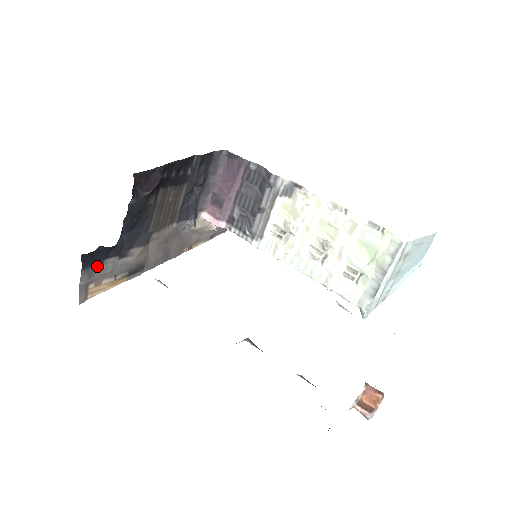
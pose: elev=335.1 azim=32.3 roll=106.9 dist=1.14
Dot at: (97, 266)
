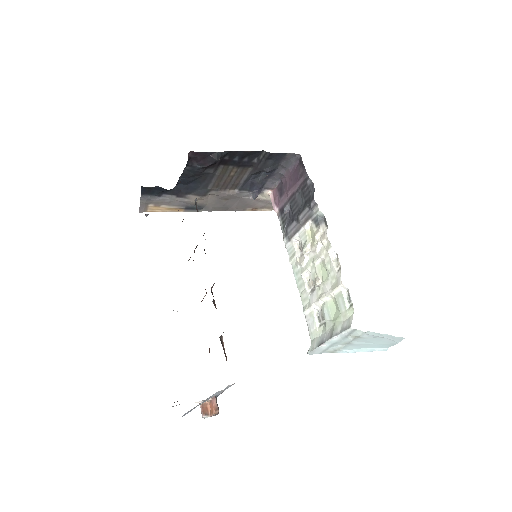
Dot at: (156, 196)
